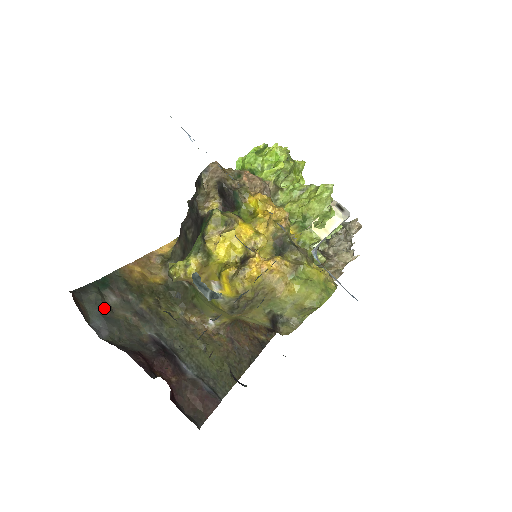
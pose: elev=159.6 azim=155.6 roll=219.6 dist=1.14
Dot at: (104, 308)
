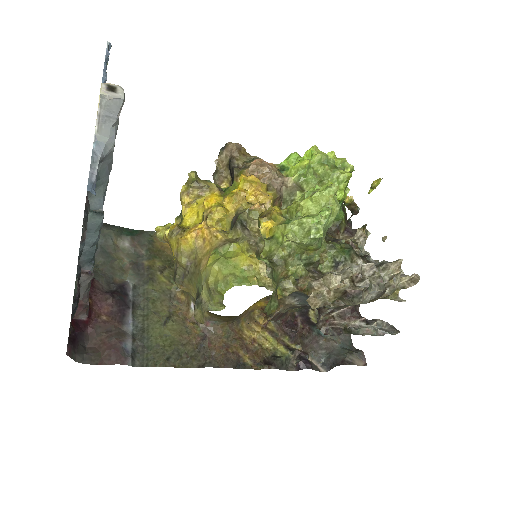
Dot at: (109, 243)
